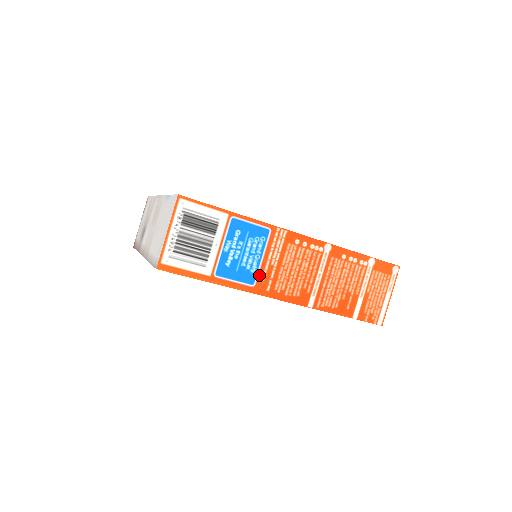
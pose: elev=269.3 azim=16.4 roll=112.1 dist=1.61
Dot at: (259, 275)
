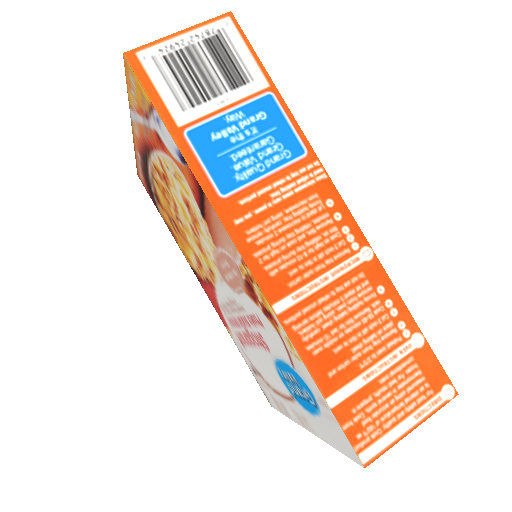
Dot at: (242, 191)
